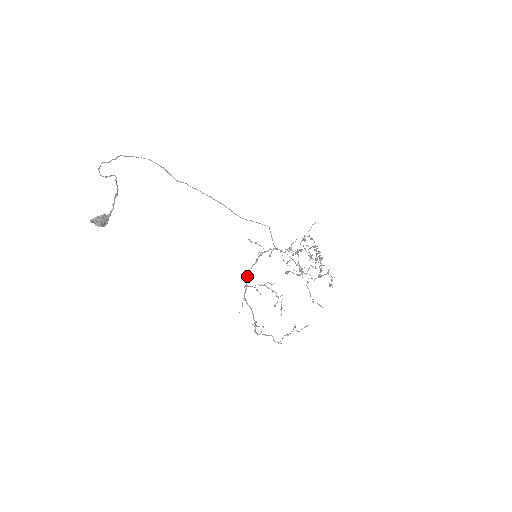
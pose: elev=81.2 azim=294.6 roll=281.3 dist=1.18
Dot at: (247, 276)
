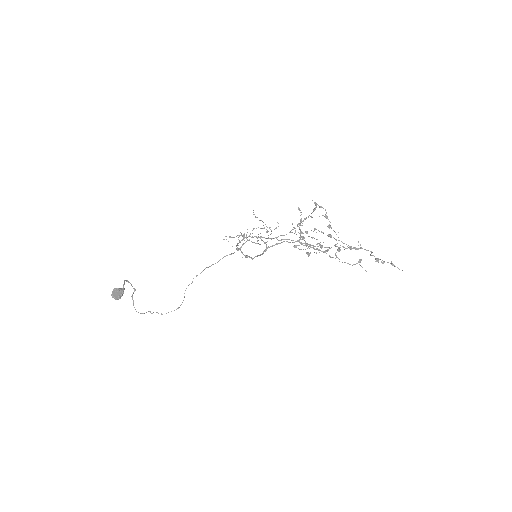
Dot at: occluded
